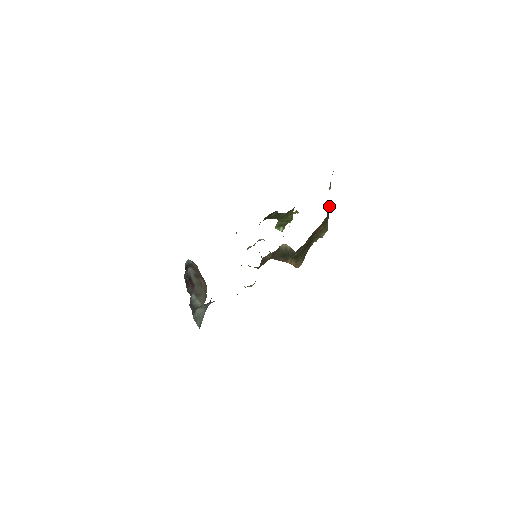
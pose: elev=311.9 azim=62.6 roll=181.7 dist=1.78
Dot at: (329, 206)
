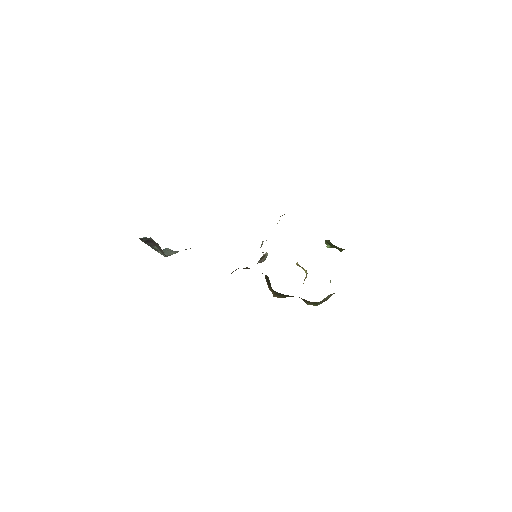
Dot at: (323, 300)
